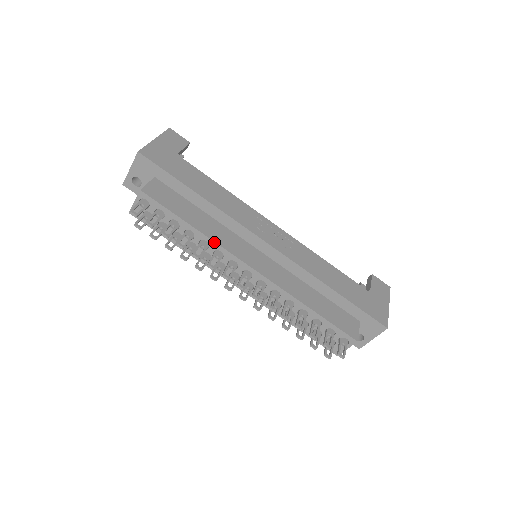
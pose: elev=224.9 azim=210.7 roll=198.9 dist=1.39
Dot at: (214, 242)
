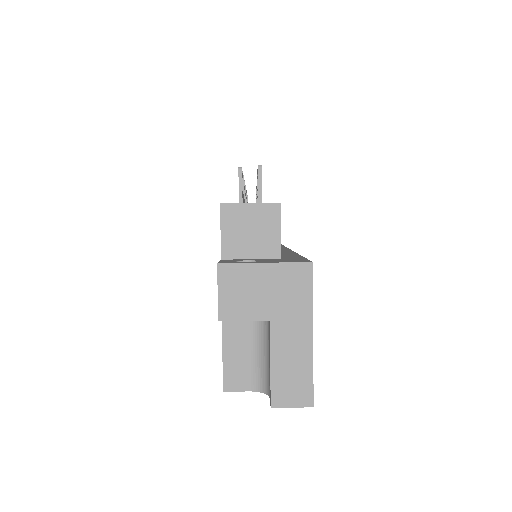
Dot at: occluded
